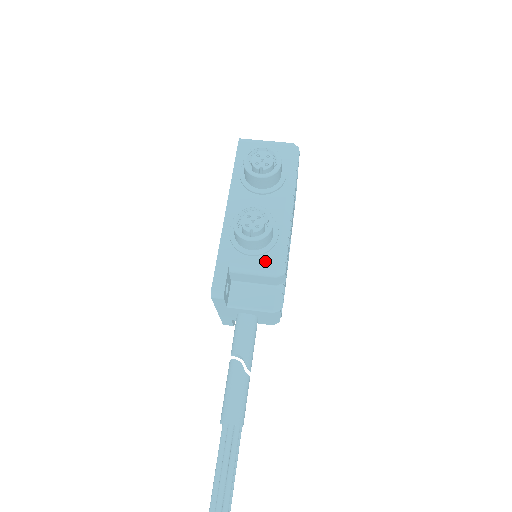
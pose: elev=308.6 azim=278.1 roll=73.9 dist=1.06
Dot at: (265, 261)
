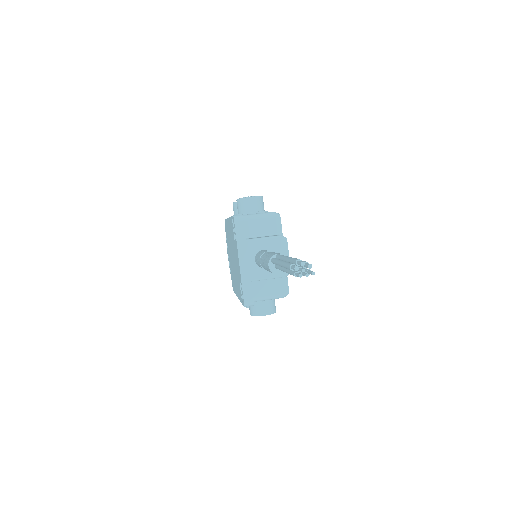
Dot at: occluded
